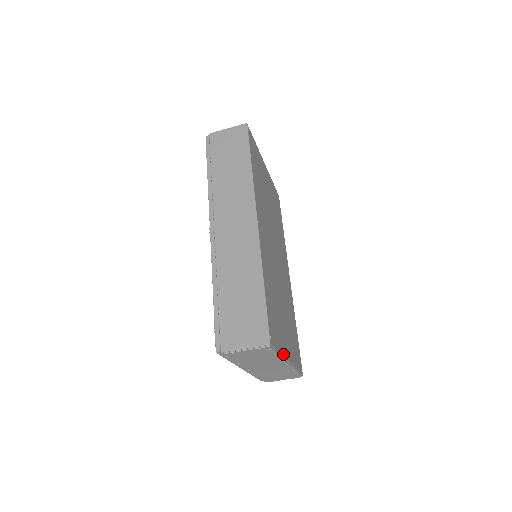
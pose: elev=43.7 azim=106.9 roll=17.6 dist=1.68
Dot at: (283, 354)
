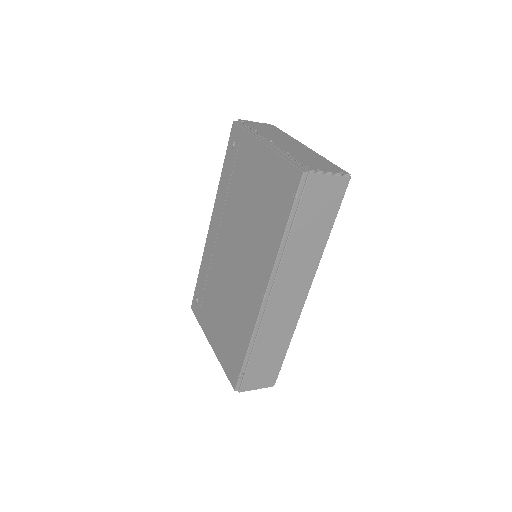
Dot at: occluded
